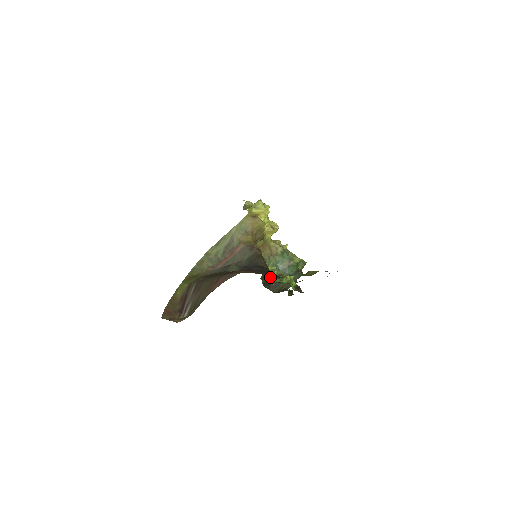
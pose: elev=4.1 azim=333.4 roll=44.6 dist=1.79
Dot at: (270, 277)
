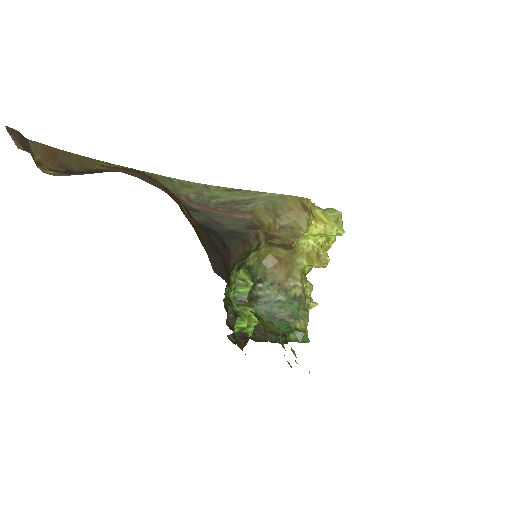
Dot at: occluded
